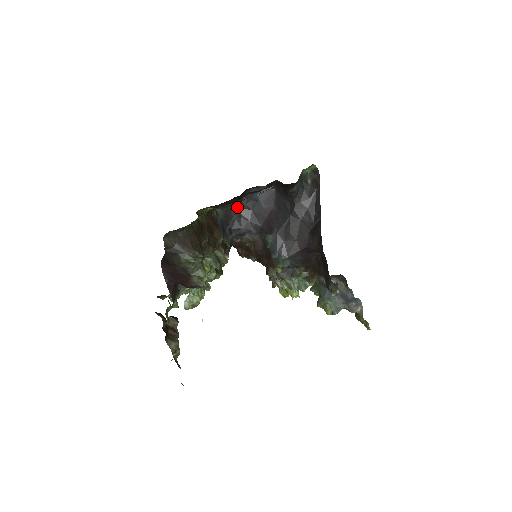
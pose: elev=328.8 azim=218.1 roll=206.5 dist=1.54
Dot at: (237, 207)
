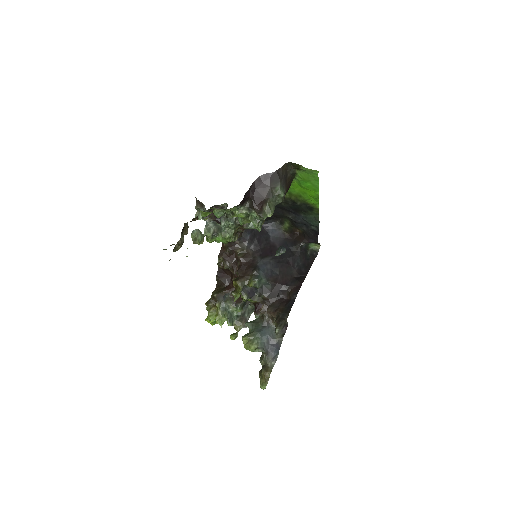
Dot at: occluded
